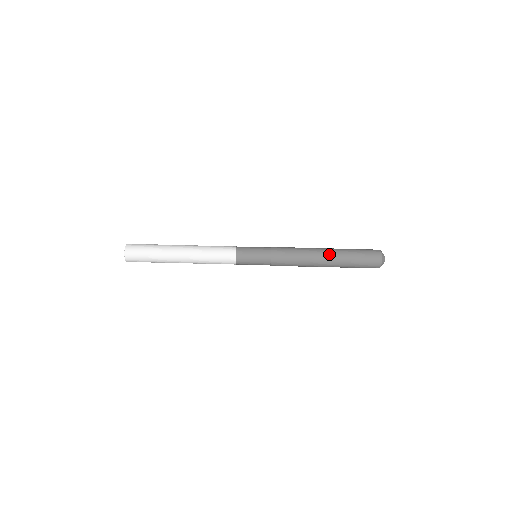
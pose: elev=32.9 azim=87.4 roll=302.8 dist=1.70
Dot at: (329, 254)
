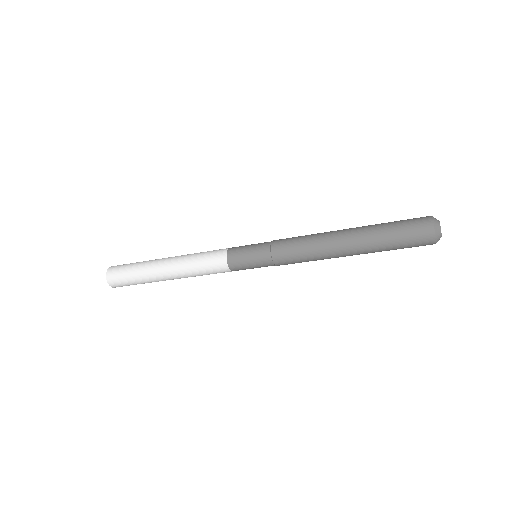
Dot at: (350, 233)
